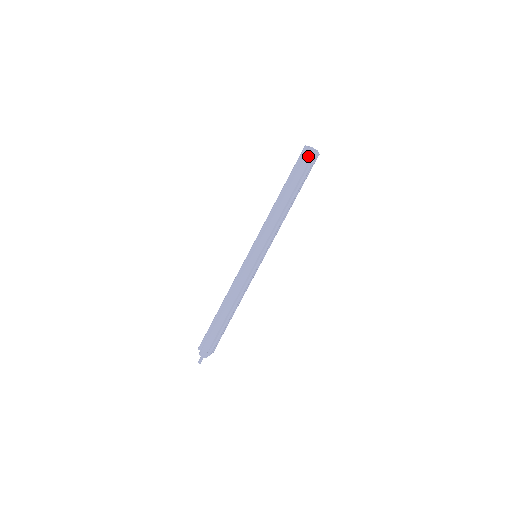
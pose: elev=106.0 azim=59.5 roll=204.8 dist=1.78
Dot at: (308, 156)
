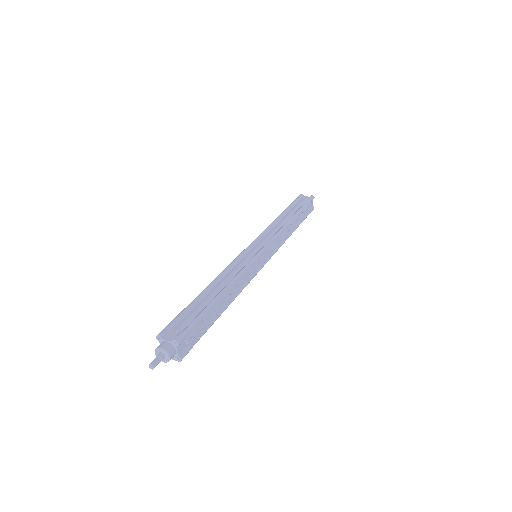
Dot at: (304, 199)
